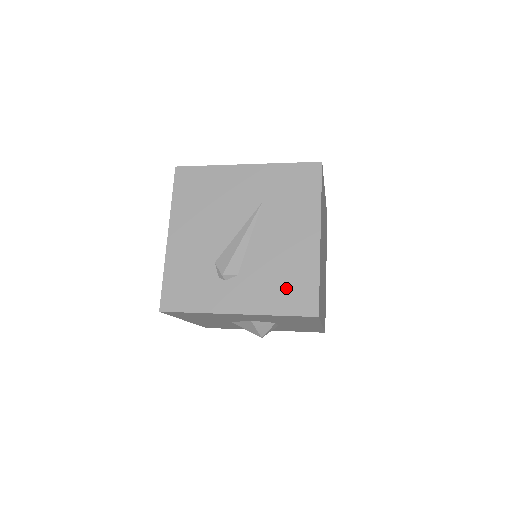
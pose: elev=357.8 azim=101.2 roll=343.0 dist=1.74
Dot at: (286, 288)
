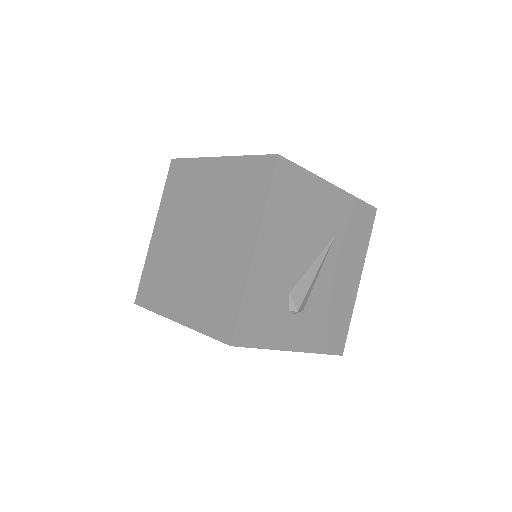
Dot at: (331, 328)
